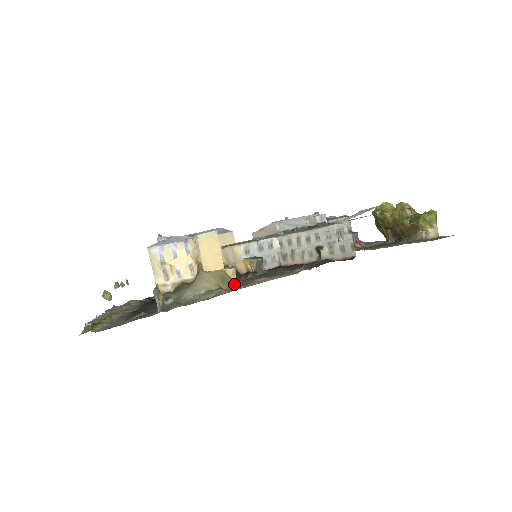
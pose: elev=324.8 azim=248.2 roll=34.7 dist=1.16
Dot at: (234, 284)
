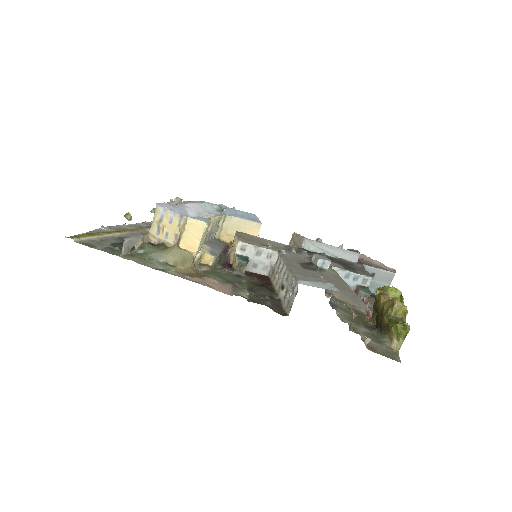
Dot at: (188, 270)
